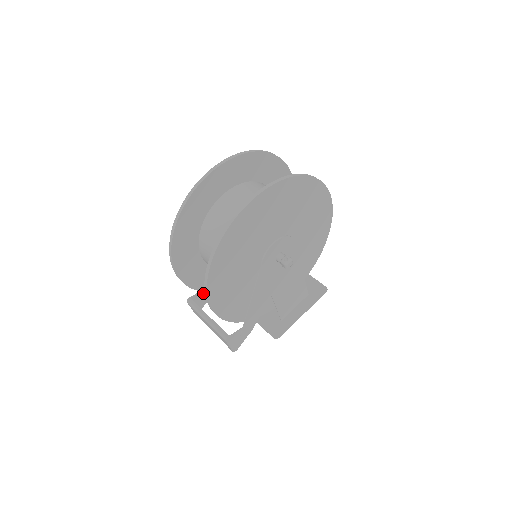
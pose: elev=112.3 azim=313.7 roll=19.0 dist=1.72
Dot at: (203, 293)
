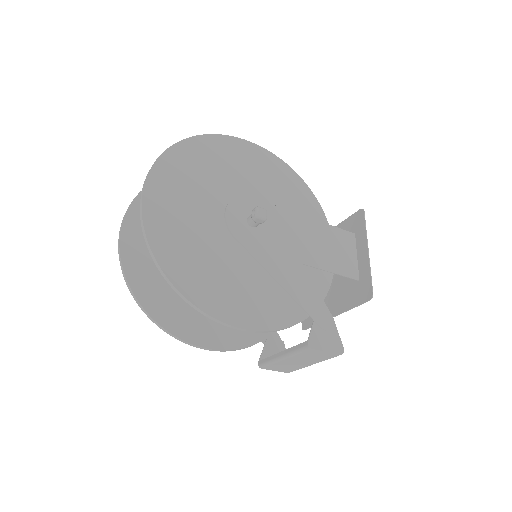
Dot at: (269, 346)
